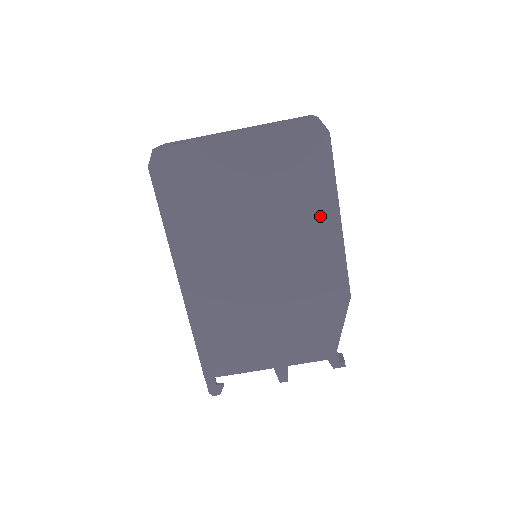
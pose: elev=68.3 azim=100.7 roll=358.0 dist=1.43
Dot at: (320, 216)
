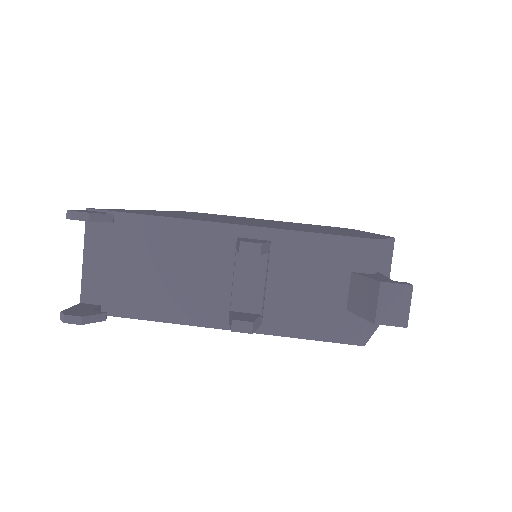
Dot at: occluded
